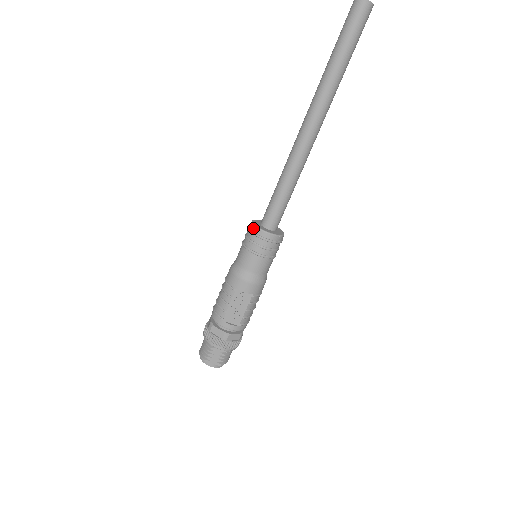
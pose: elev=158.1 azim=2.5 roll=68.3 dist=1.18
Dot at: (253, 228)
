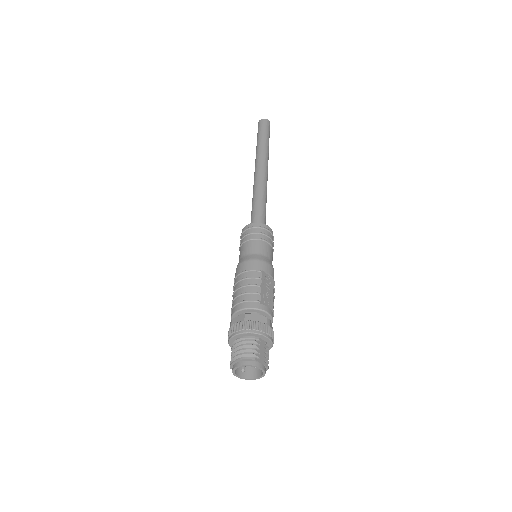
Dot at: (254, 224)
